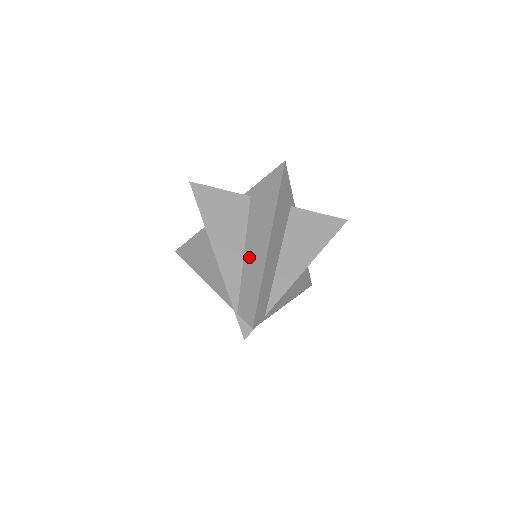
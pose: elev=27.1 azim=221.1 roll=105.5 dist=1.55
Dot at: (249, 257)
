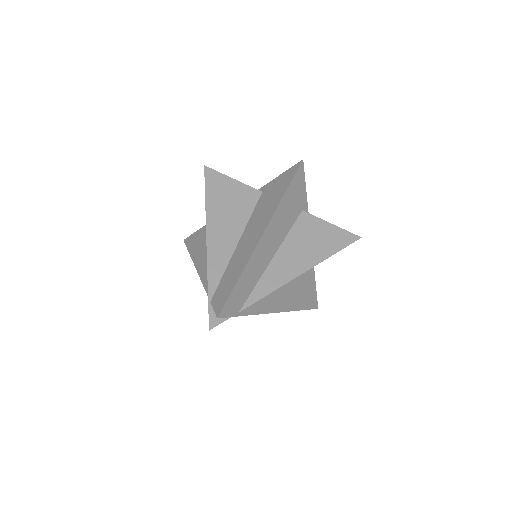
Dot at: (240, 248)
